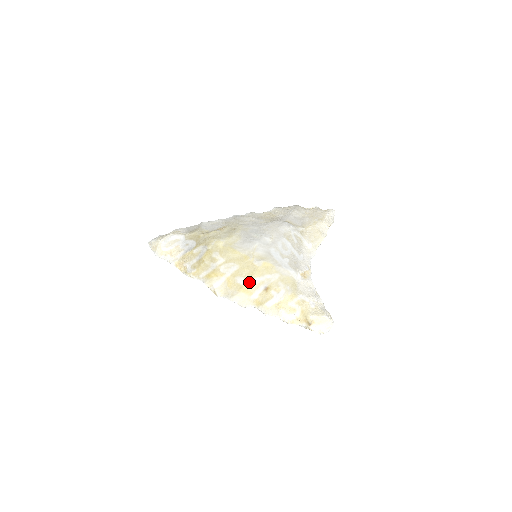
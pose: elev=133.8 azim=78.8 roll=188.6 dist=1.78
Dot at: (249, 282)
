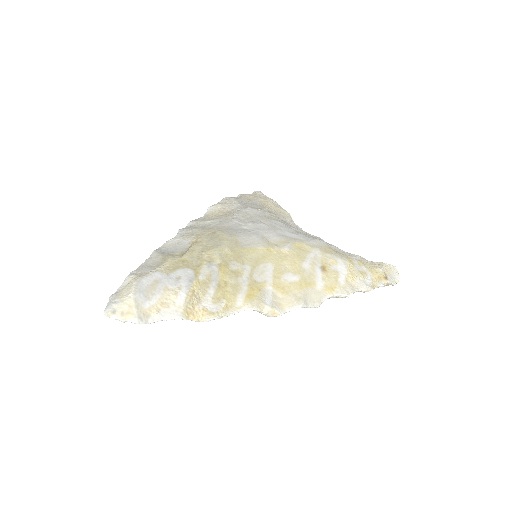
Dot at: (301, 272)
